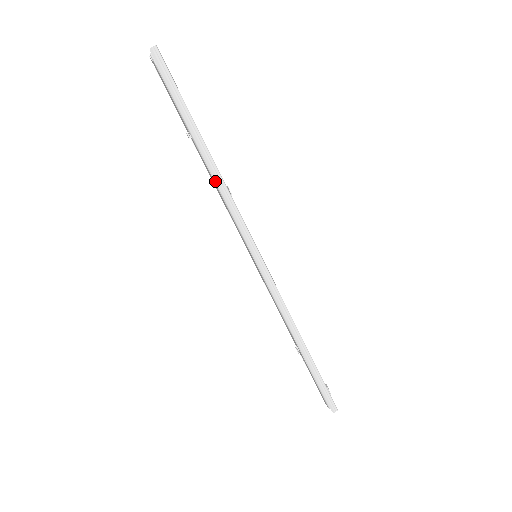
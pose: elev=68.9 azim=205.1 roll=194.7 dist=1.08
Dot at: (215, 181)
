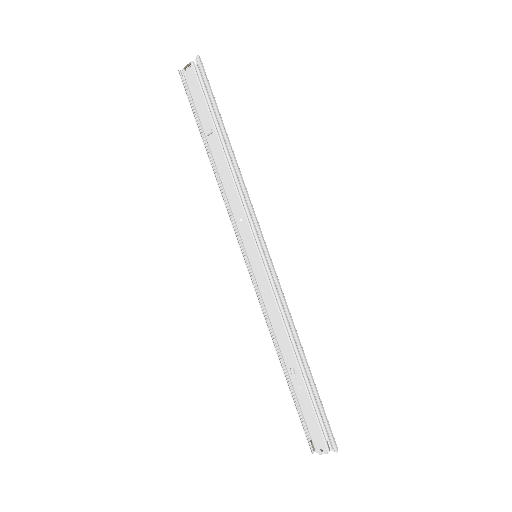
Dot at: (233, 170)
